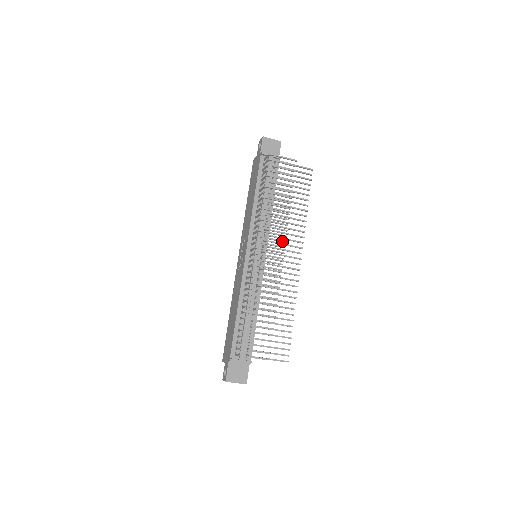
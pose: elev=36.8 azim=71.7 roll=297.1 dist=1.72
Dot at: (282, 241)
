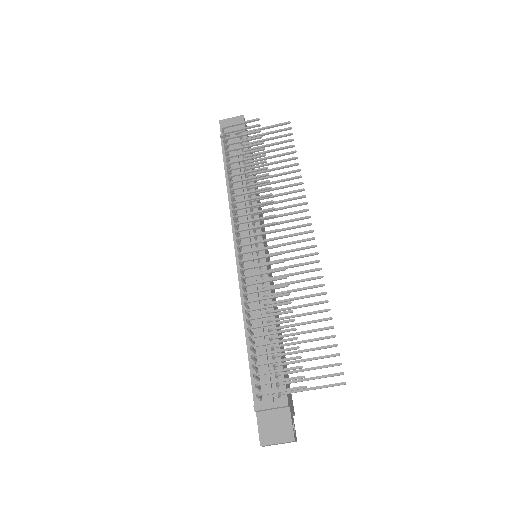
Dot at: (270, 216)
